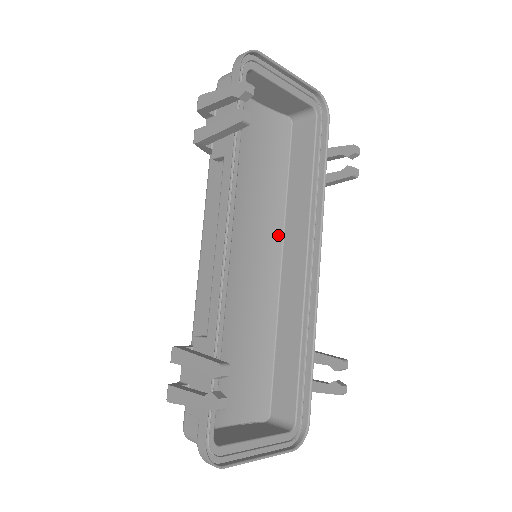
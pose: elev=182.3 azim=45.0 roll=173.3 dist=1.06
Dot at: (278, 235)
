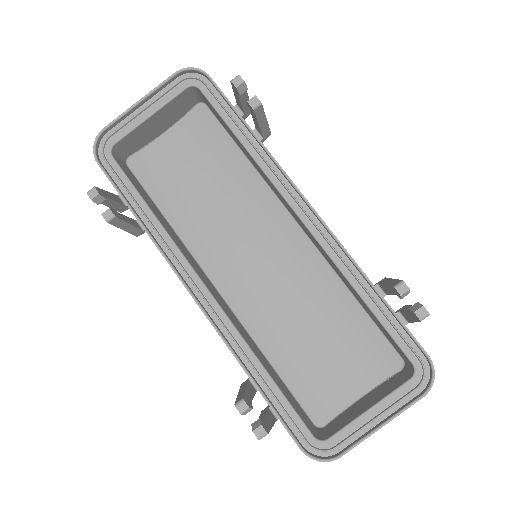
Dot at: (276, 206)
